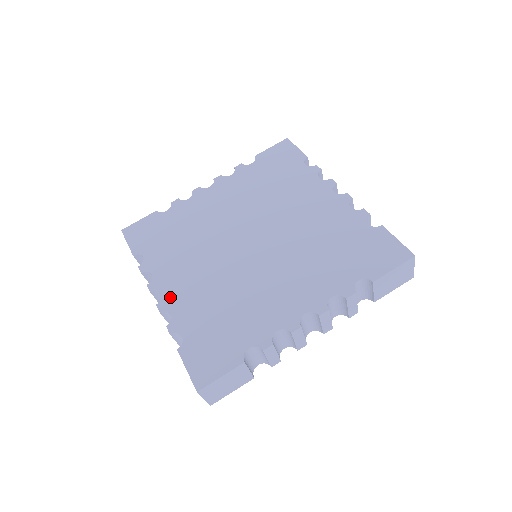
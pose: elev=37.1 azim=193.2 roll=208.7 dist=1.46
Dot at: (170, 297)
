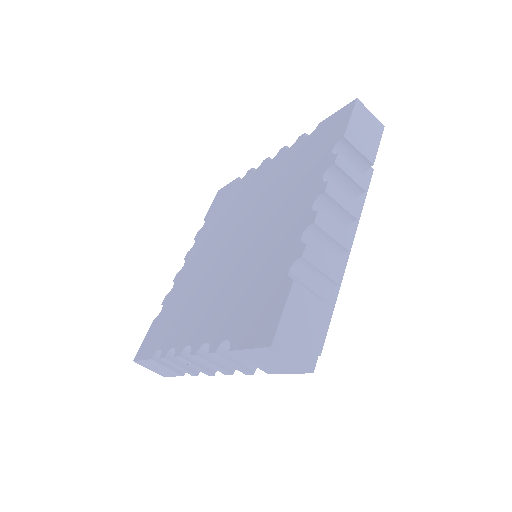
Dot at: (198, 337)
